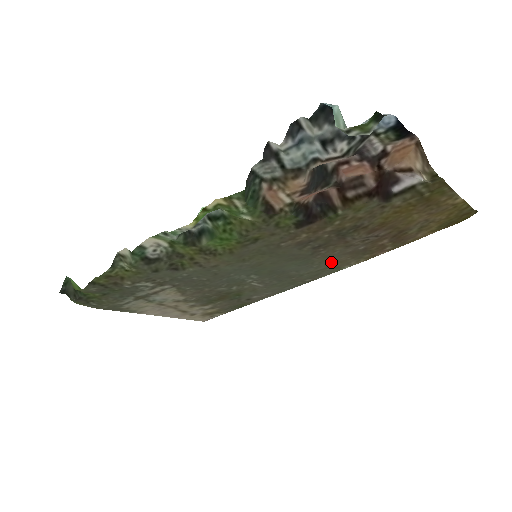
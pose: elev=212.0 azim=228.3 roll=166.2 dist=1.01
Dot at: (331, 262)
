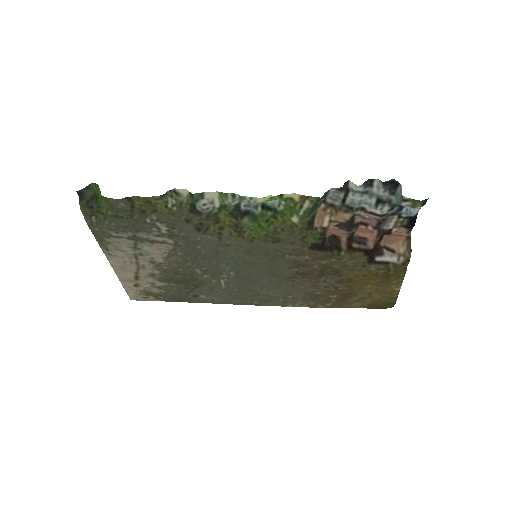
Dot at: (289, 294)
